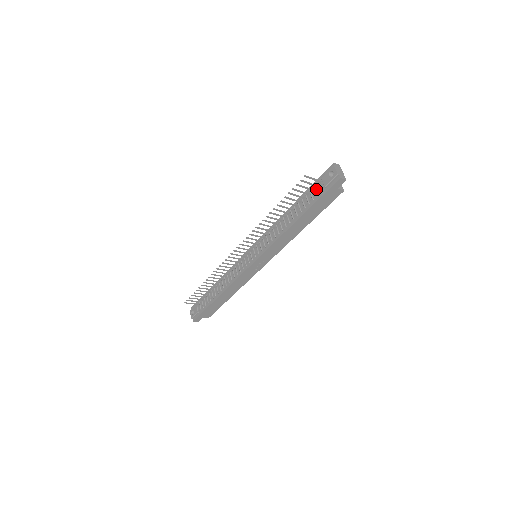
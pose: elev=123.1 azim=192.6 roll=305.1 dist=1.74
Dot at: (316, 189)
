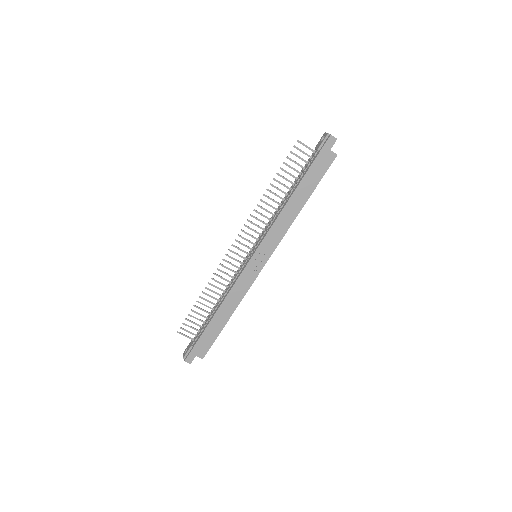
Dot at: (311, 159)
